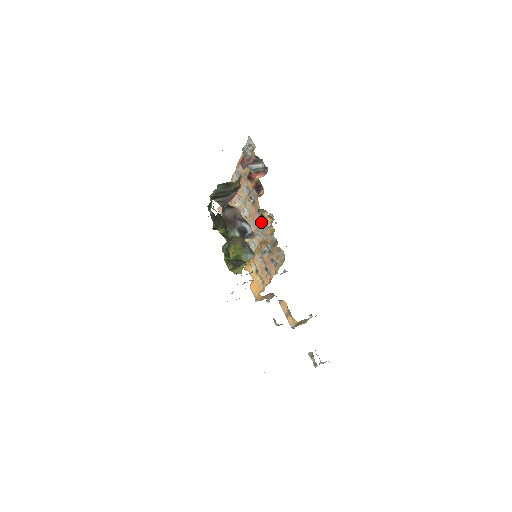
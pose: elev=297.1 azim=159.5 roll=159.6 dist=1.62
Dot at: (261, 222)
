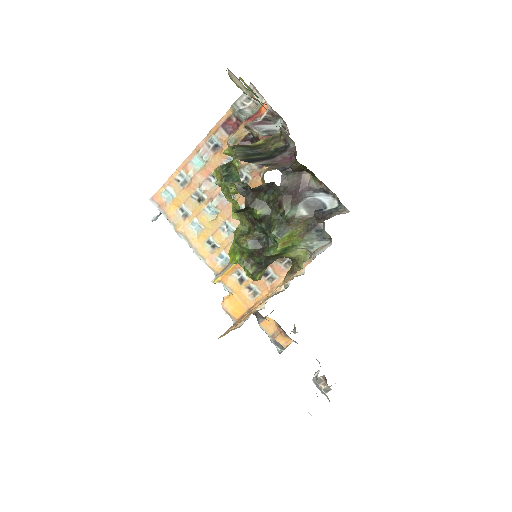
Dot at: occluded
